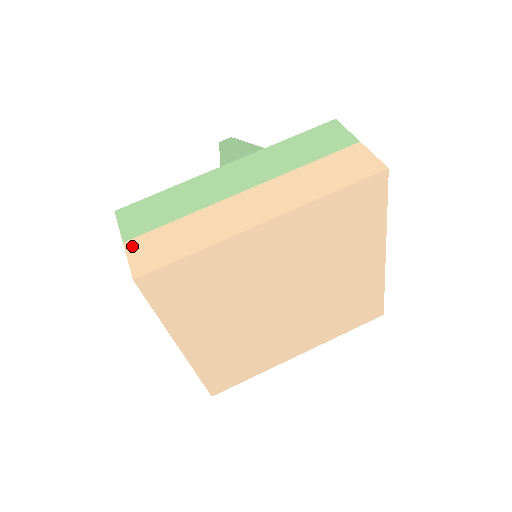
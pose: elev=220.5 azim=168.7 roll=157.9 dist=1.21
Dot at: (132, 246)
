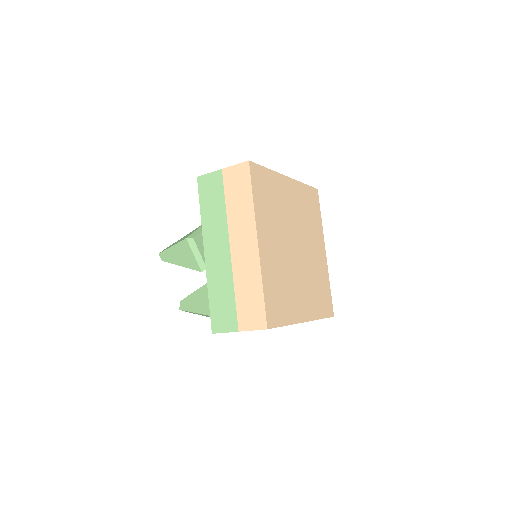
Dot at: occluded
